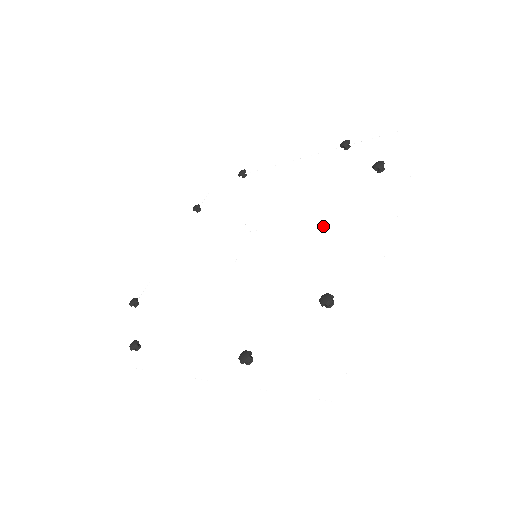
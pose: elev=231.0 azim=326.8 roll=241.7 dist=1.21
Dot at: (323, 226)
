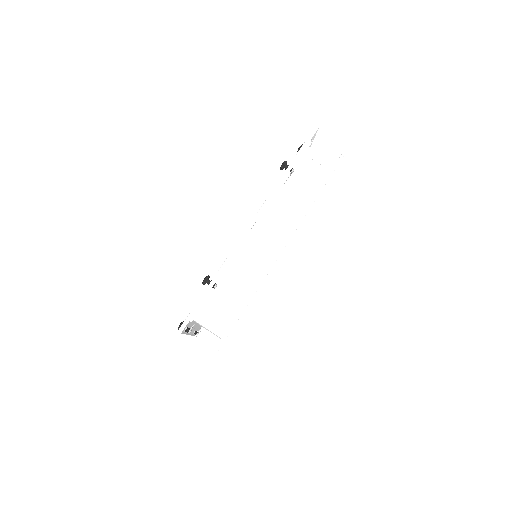
Dot at: occluded
